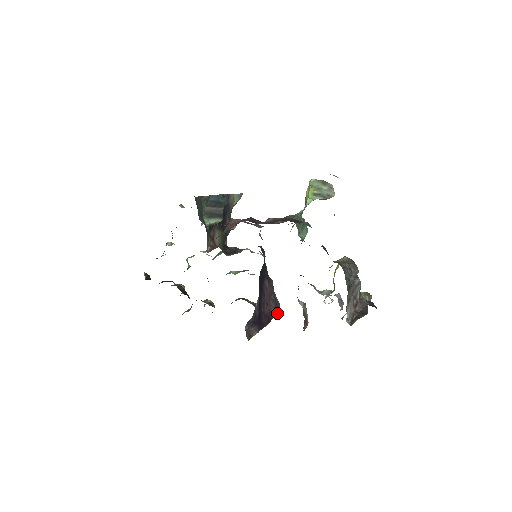
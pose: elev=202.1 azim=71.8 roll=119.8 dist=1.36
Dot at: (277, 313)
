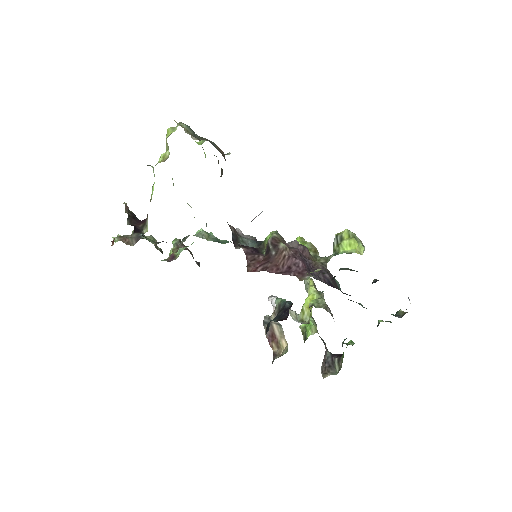
Dot at: occluded
